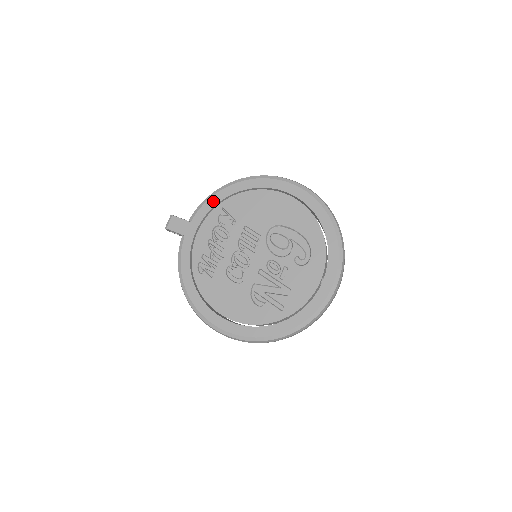
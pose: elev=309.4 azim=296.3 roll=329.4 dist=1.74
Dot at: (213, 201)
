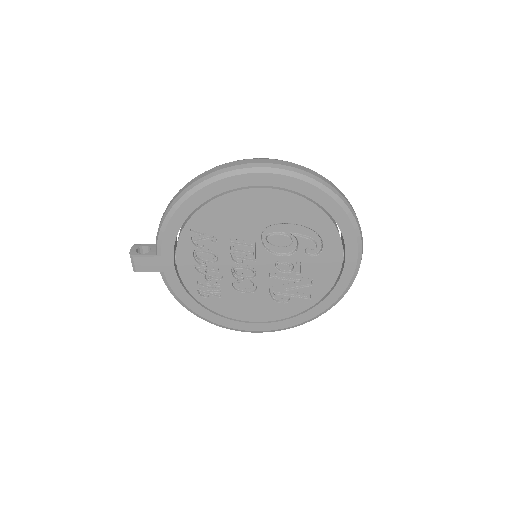
Dot at: (174, 226)
